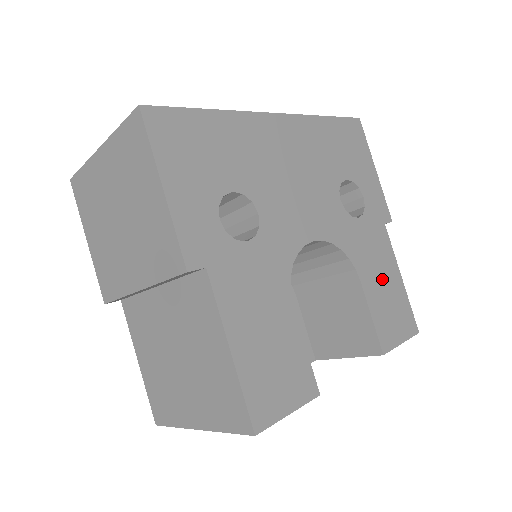
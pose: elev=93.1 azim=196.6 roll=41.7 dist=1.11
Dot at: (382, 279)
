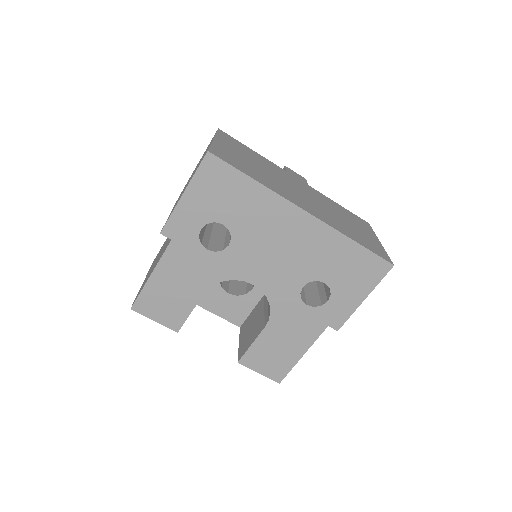
Dot at: (284, 341)
